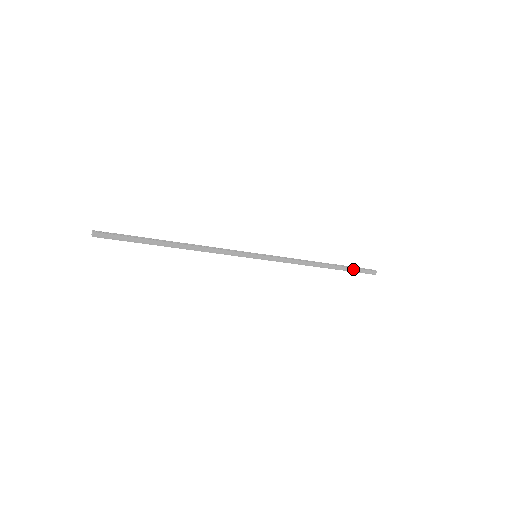
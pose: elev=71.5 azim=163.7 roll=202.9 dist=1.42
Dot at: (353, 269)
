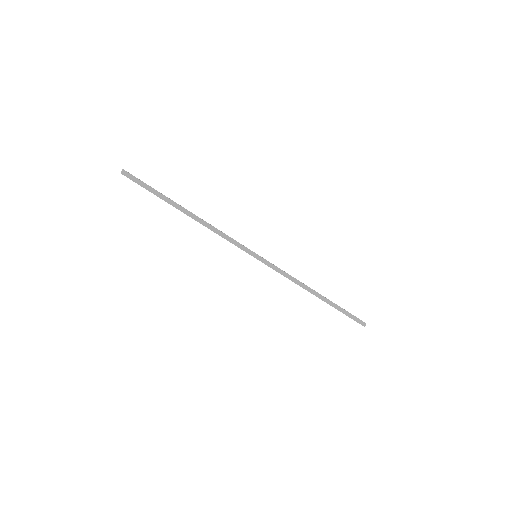
Dot at: (344, 310)
